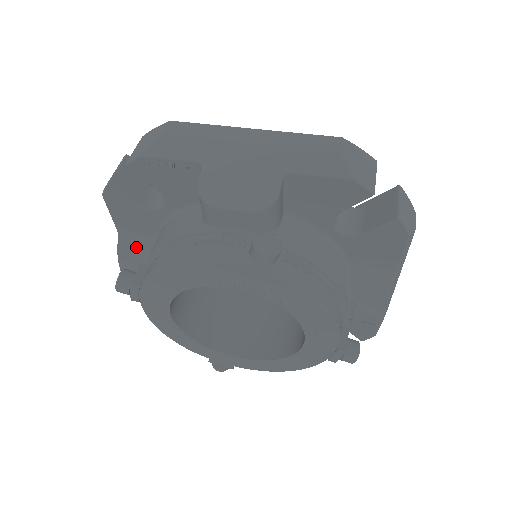
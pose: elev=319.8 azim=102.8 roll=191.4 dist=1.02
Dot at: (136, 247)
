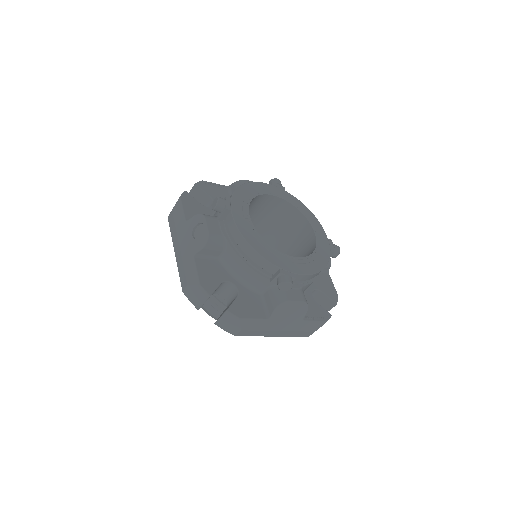
Dot at: occluded
